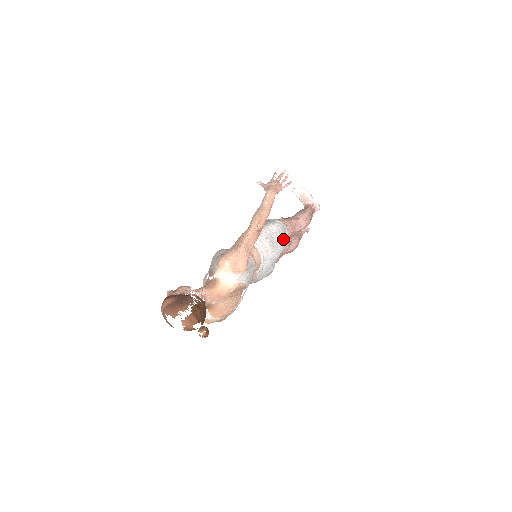
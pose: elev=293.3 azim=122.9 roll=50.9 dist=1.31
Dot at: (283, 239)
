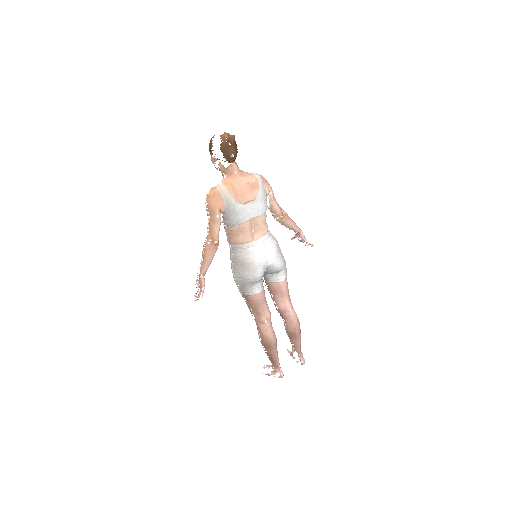
Dot at: (284, 262)
